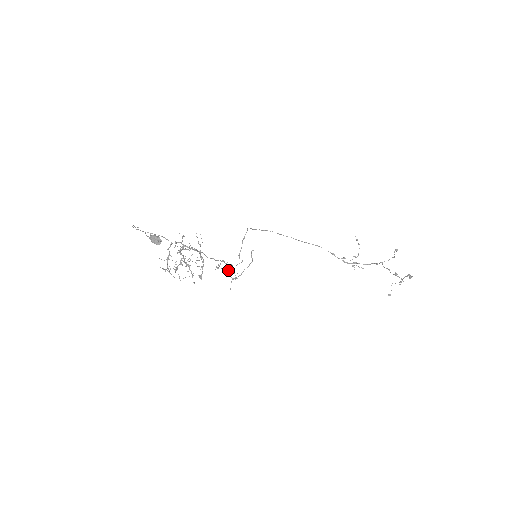
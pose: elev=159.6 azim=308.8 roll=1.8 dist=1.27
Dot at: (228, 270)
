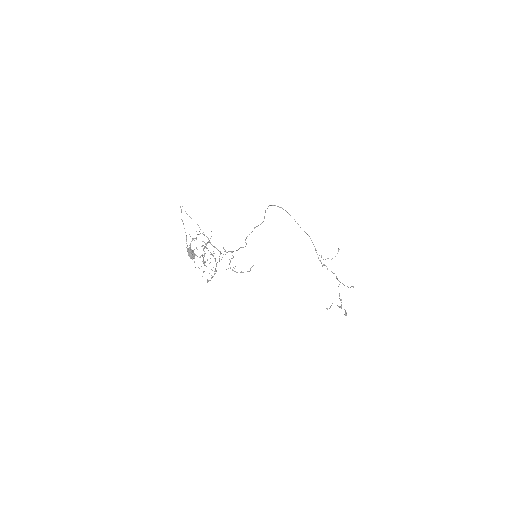
Dot at: occluded
